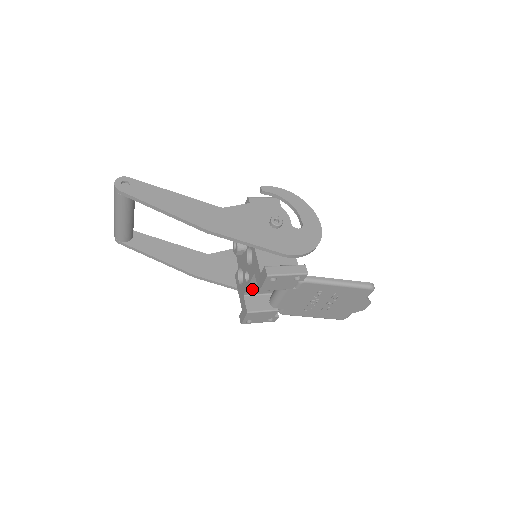
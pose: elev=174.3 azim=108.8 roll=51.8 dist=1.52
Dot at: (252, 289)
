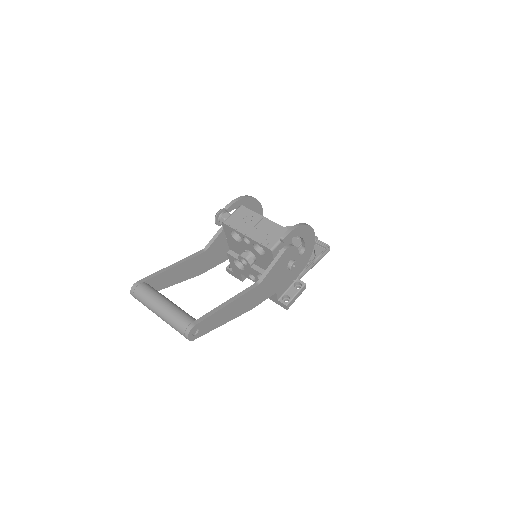
Dot at: occluded
